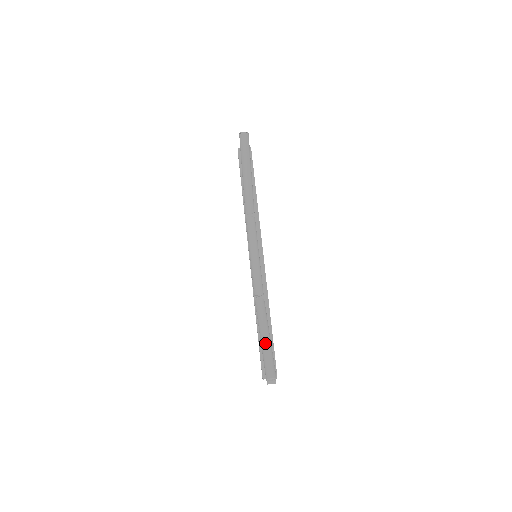
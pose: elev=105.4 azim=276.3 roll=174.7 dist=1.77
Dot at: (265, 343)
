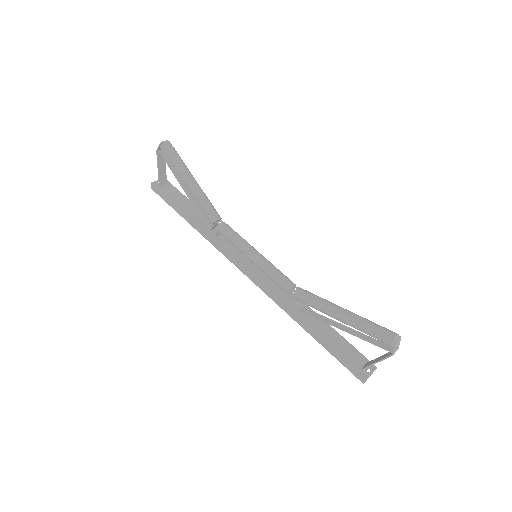
Dot at: (351, 315)
